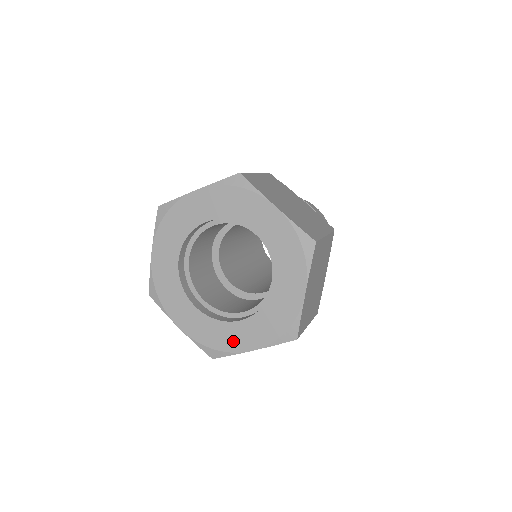
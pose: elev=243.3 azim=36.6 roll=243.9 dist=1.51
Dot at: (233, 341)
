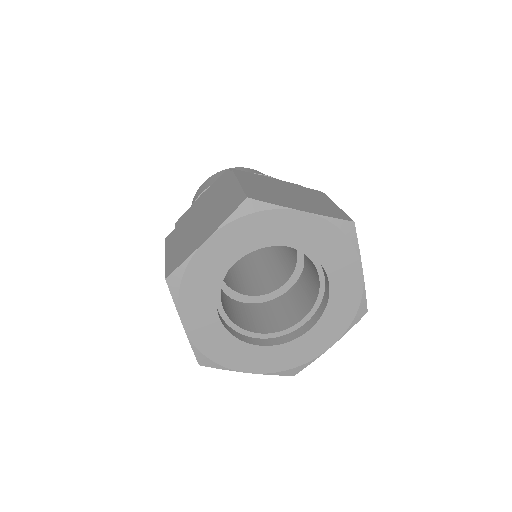
Dot at: (310, 350)
